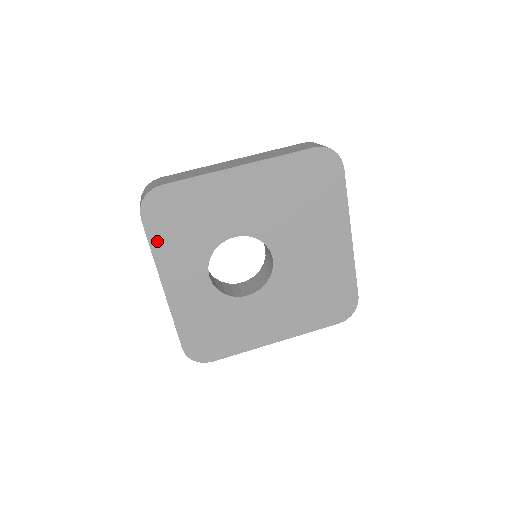
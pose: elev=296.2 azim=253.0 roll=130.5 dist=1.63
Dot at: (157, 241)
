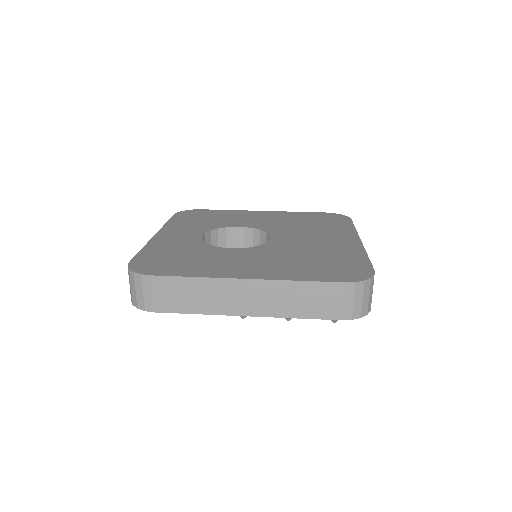
Dot at: (175, 221)
